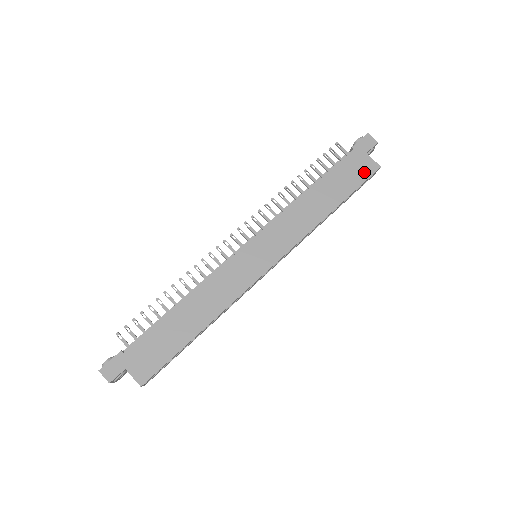
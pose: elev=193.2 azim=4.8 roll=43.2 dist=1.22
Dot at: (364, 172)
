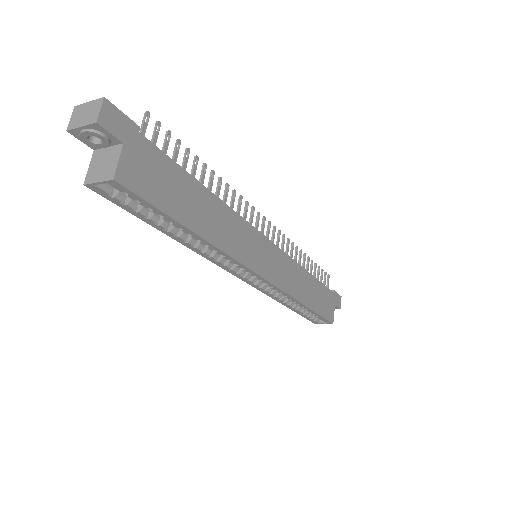
Dot at: (328, 313)
